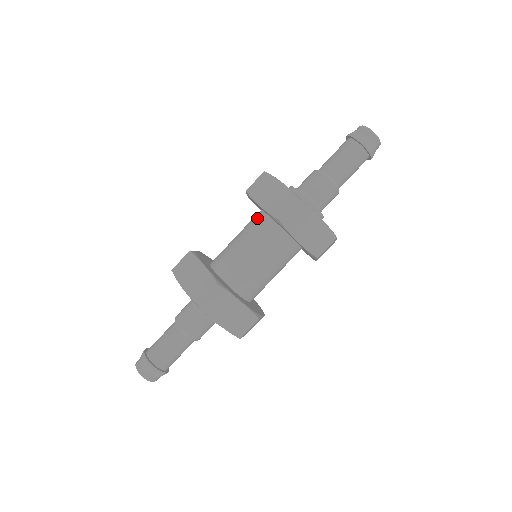
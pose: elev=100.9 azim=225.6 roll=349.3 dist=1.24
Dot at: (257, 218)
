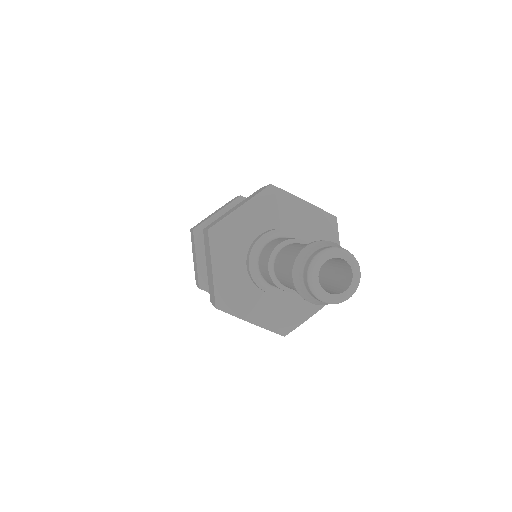
Dot at: occluded
